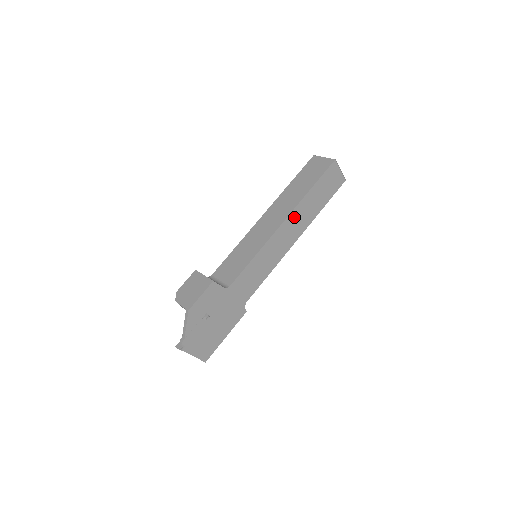
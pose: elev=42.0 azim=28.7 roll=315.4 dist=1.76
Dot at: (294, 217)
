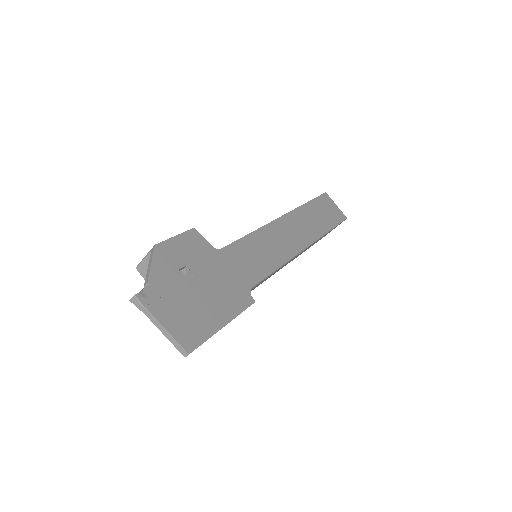
Dot at: (295, 219)
